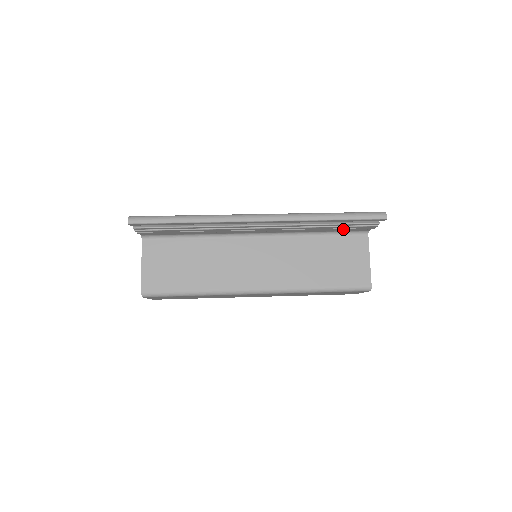
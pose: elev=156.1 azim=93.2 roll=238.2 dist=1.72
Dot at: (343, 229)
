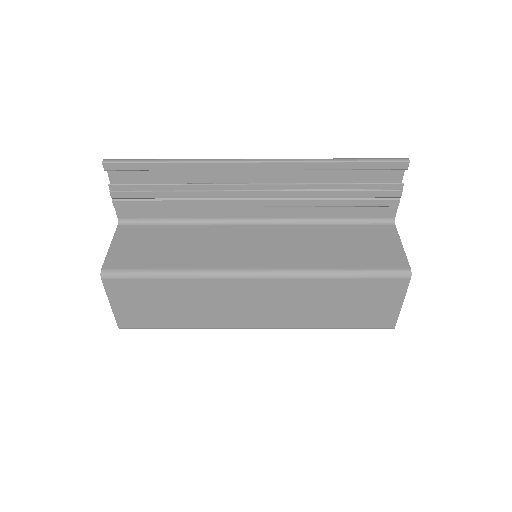
Dot at: (361, 203)
